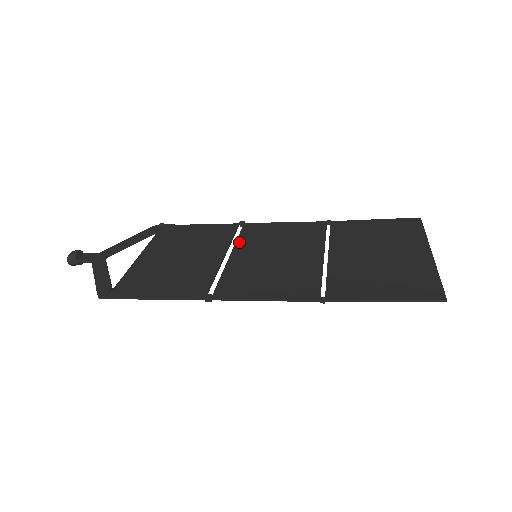
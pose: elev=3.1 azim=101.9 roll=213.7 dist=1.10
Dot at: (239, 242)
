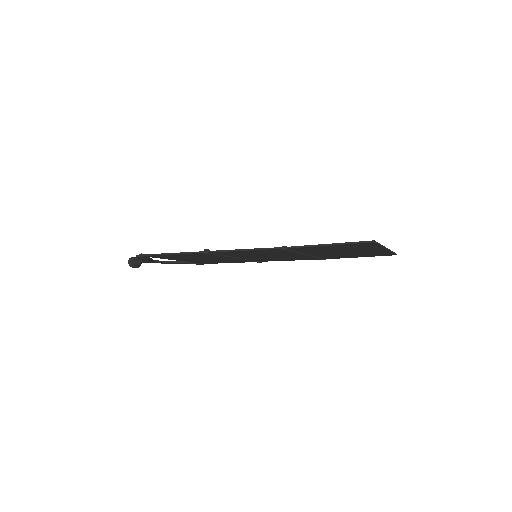
Dot at: occluded
